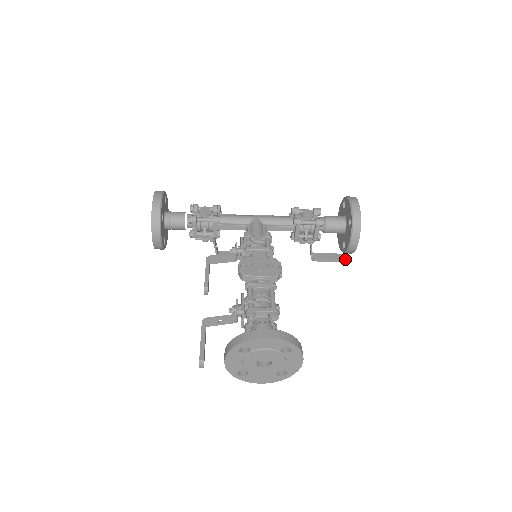
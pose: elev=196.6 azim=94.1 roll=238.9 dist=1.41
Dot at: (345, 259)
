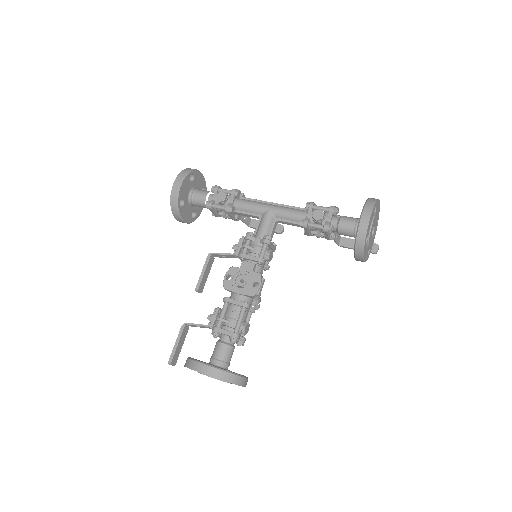
Dot at: (373, 252)
